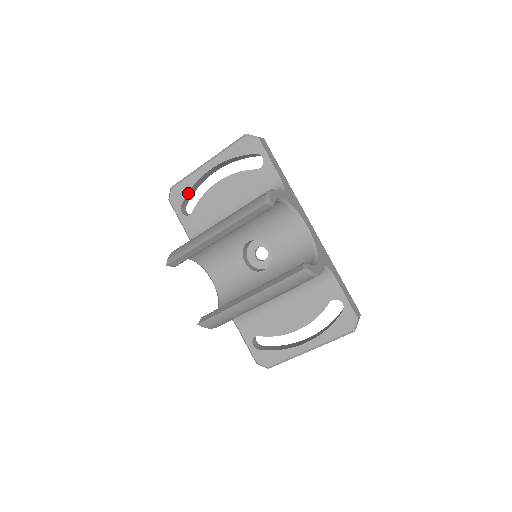
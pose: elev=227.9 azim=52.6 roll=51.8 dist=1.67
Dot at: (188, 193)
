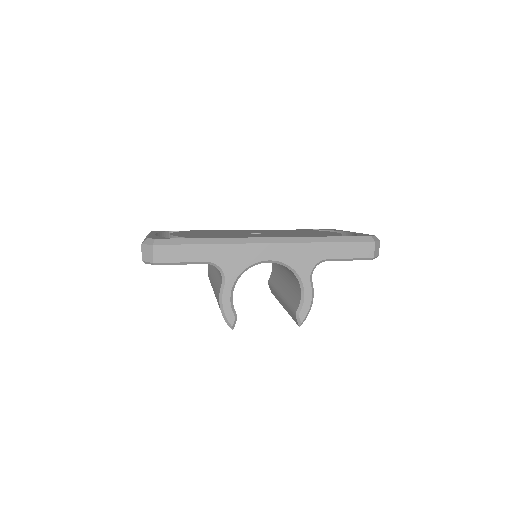
Dot at: occluded
